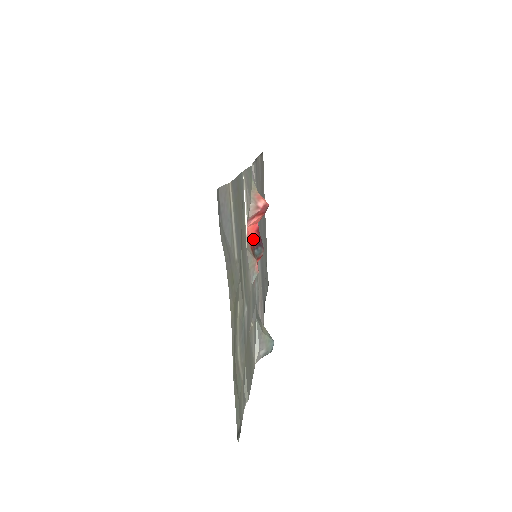
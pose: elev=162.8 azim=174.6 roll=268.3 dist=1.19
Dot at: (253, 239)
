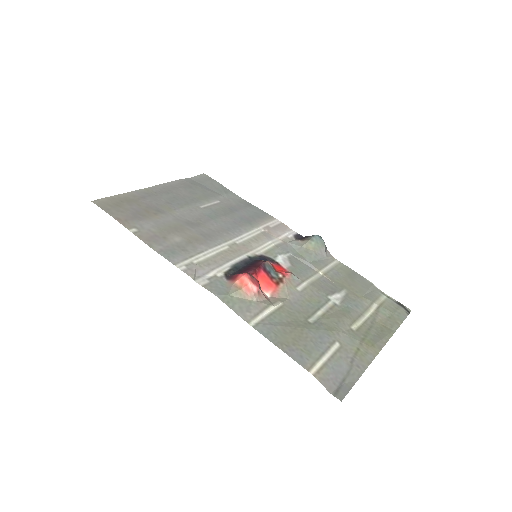
Dot at: (265, 279)
